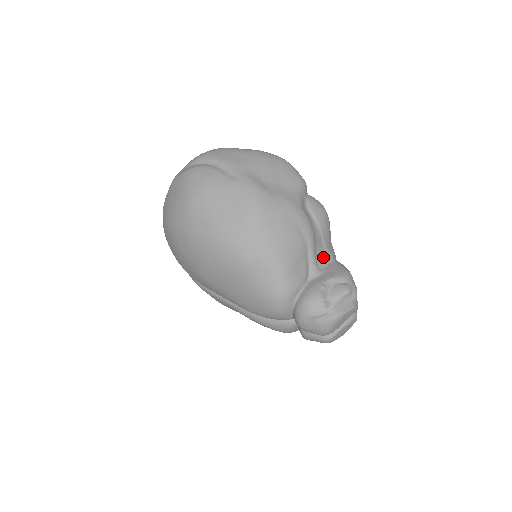
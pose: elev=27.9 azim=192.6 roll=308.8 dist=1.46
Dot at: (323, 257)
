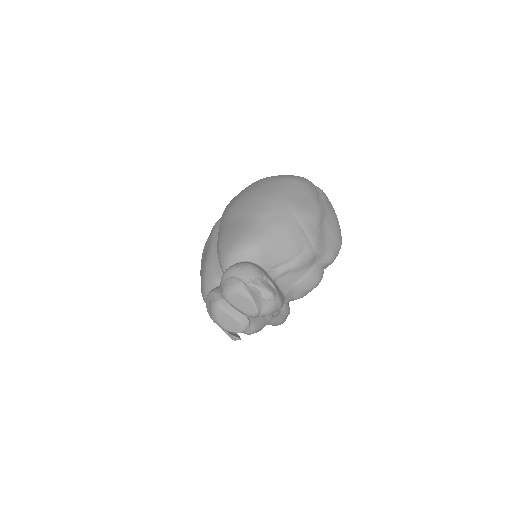
Dot at: (284, 284)
